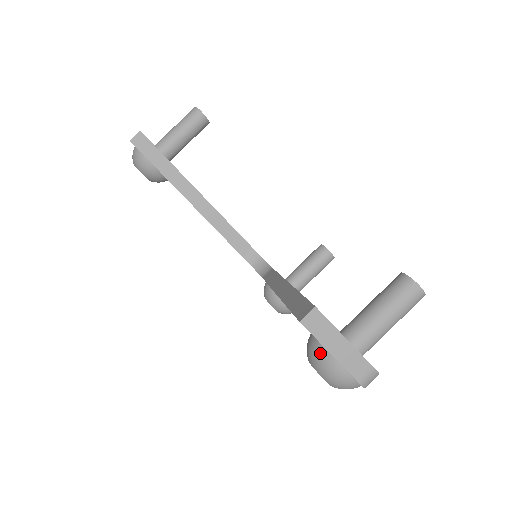
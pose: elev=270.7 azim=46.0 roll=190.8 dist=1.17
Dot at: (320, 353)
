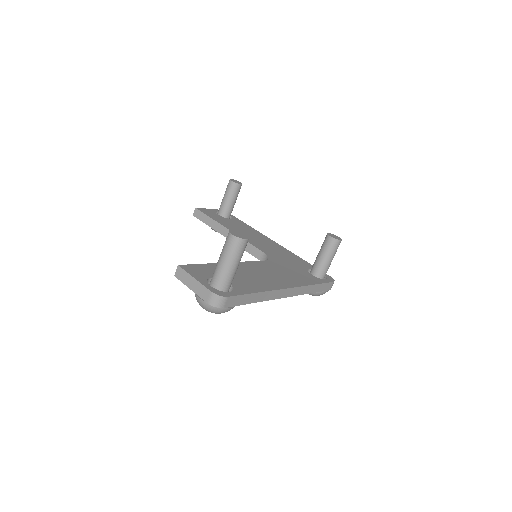
Dot at: occluded
